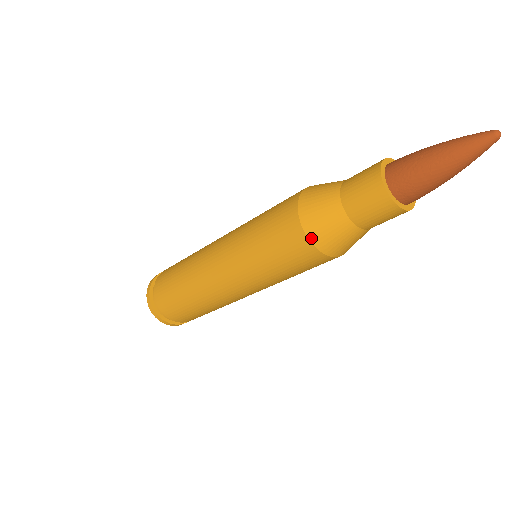
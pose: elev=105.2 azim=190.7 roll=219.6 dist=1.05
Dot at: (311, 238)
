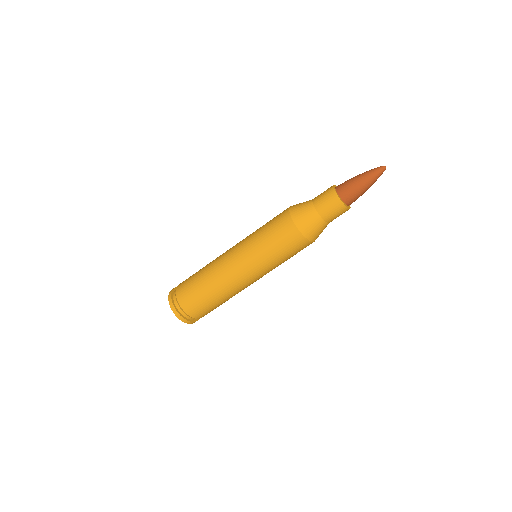
Dot at: (308, 238)
